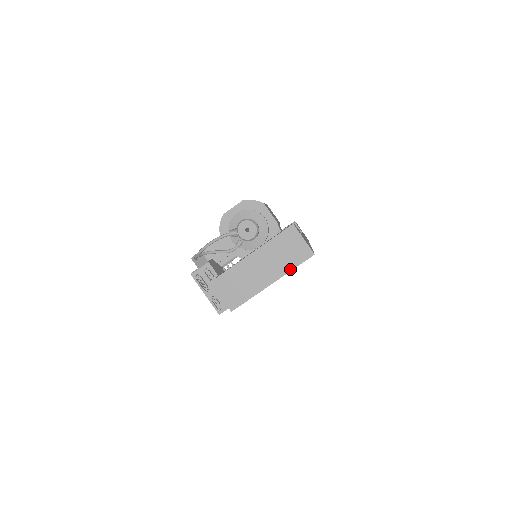
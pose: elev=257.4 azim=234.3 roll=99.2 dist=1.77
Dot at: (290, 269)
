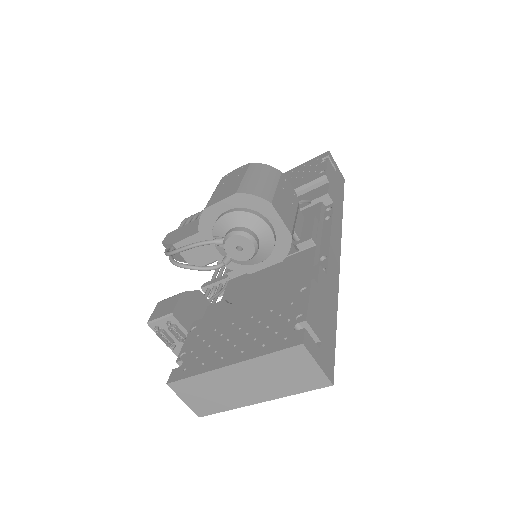
Dot at: (290, 393)
